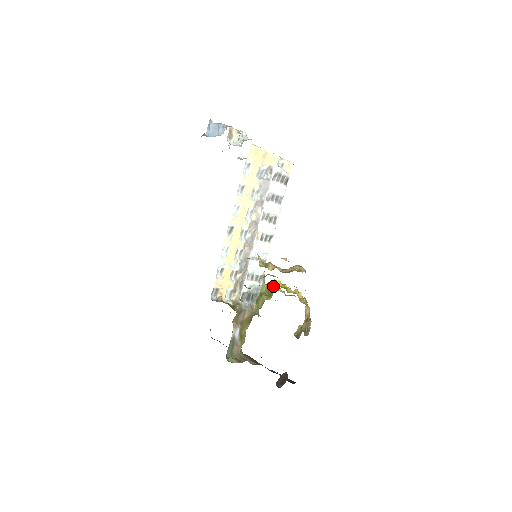
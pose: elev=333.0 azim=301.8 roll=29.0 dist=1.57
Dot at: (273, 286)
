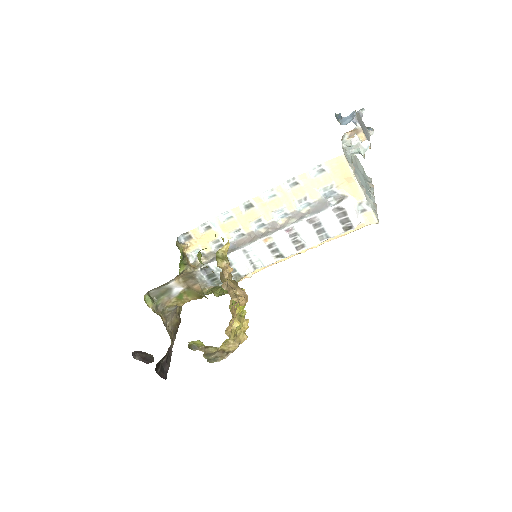
Dot at: occluded
